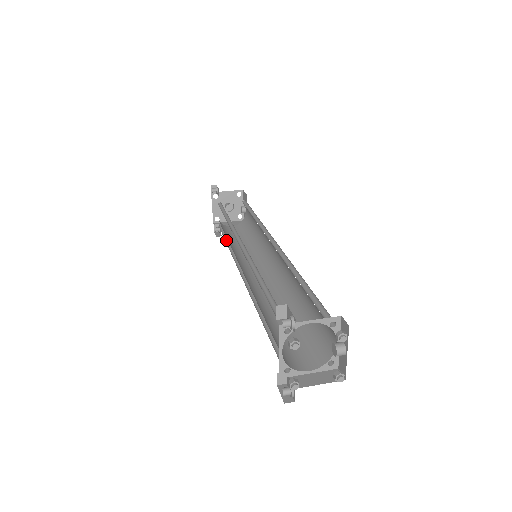
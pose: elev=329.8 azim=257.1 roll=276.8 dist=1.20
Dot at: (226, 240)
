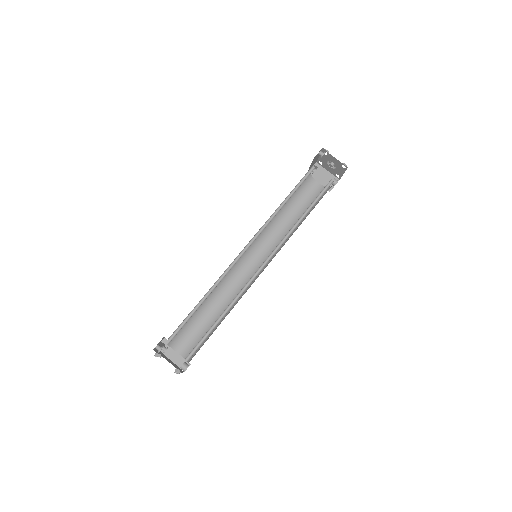
Dot at: (288, 201)
